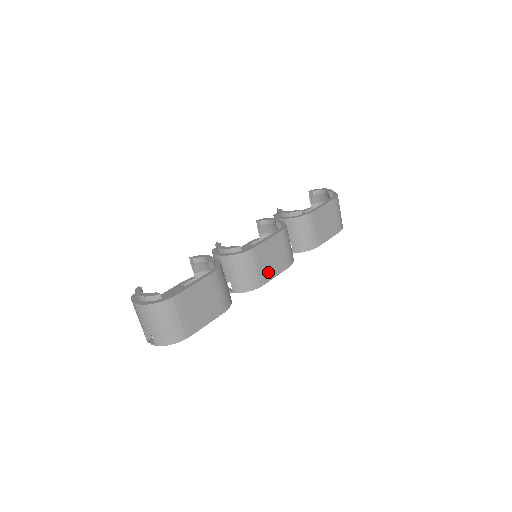
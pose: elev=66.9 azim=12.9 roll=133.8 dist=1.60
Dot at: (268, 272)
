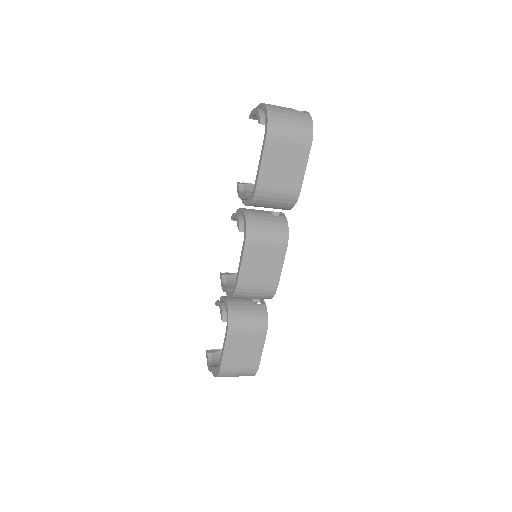
Dot at: (271, 276)
